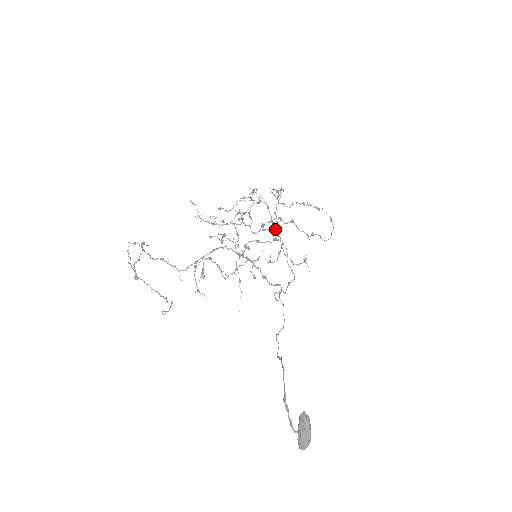
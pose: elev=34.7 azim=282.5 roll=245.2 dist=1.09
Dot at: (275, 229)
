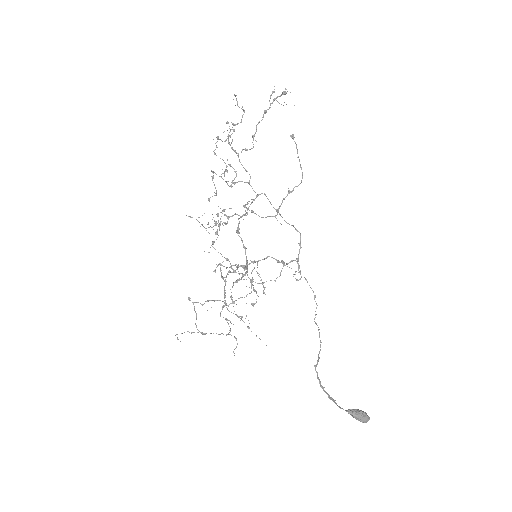
Dot at: occluded
